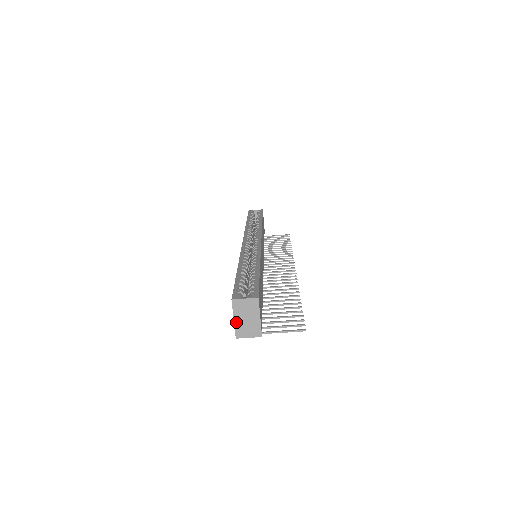
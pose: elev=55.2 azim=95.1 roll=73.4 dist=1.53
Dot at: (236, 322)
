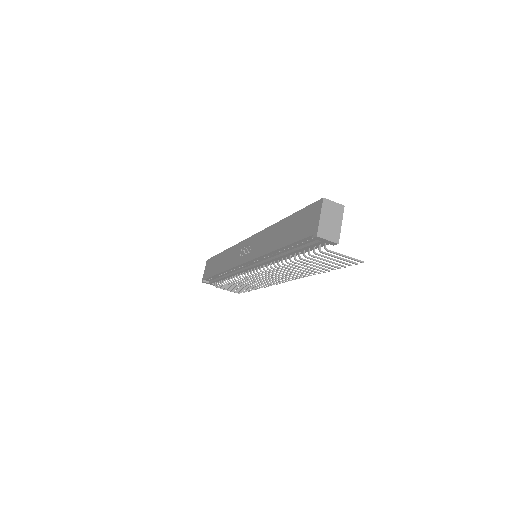
Dot at: (321, 220)
